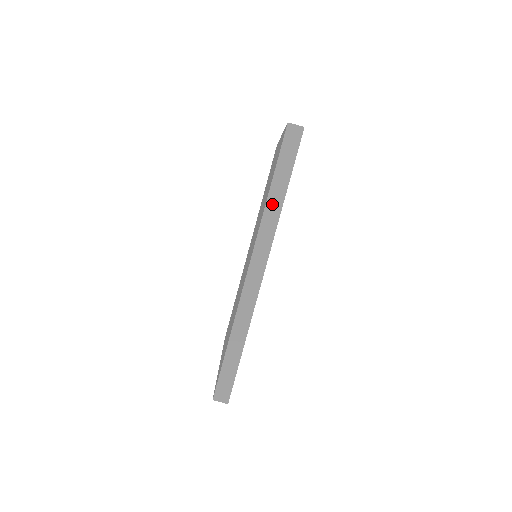
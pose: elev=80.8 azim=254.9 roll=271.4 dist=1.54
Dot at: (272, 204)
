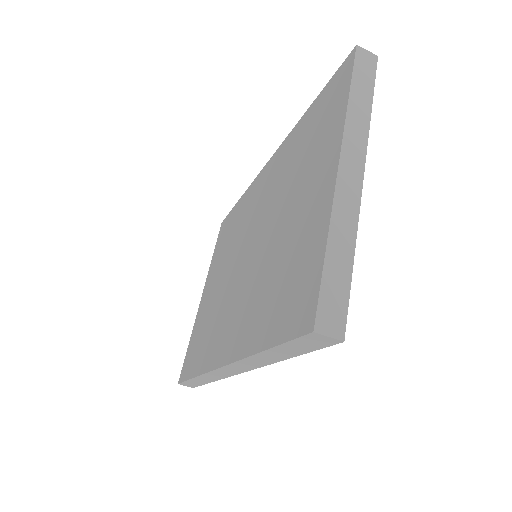
Dot at: (261, 358)
